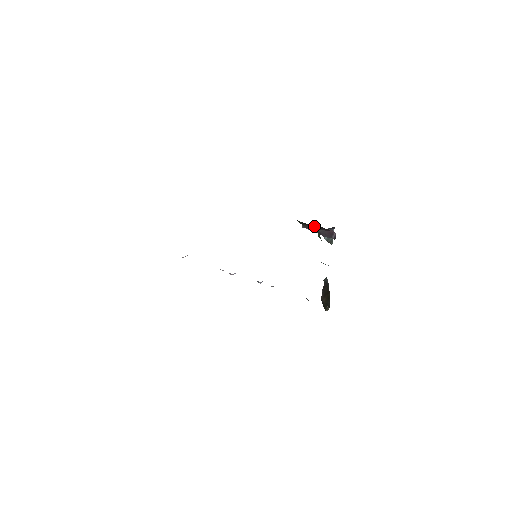
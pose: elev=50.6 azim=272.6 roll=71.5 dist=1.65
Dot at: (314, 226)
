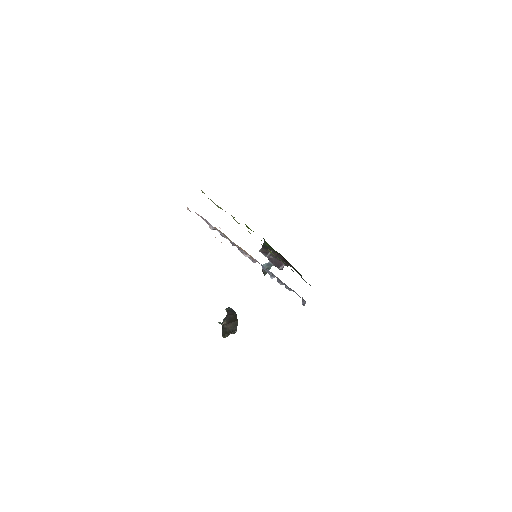
Dot at: (273, 253)
